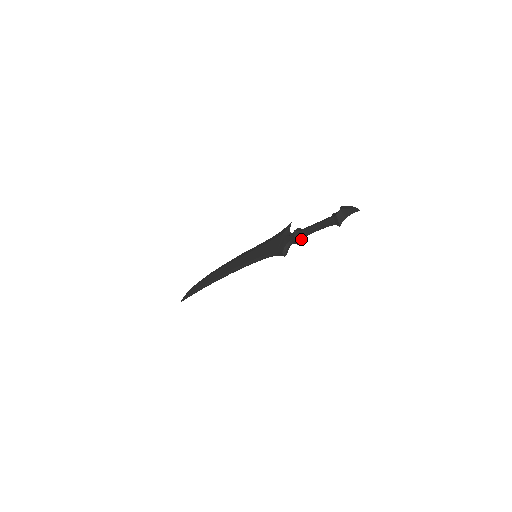
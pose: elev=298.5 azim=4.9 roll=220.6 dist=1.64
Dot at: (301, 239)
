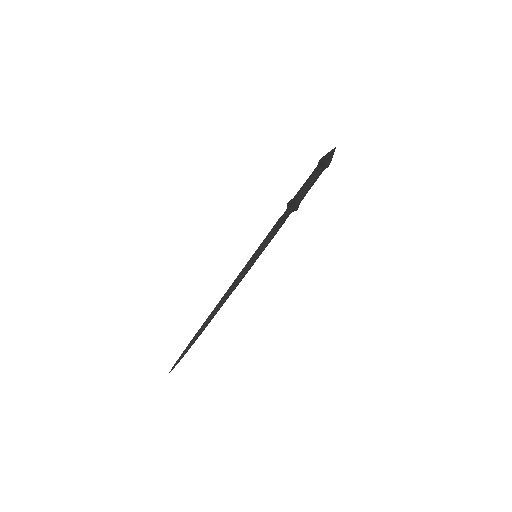
Dot at: (295, 201)
